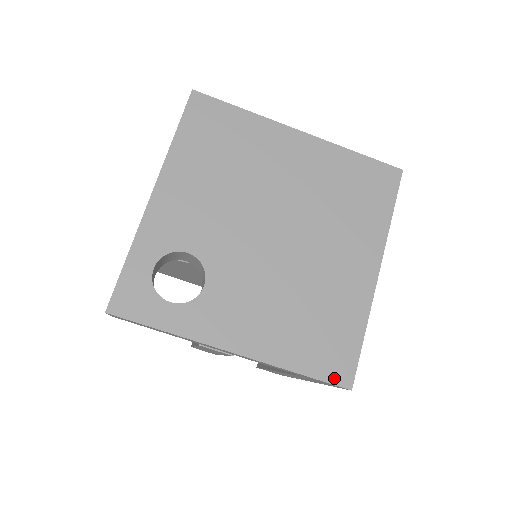
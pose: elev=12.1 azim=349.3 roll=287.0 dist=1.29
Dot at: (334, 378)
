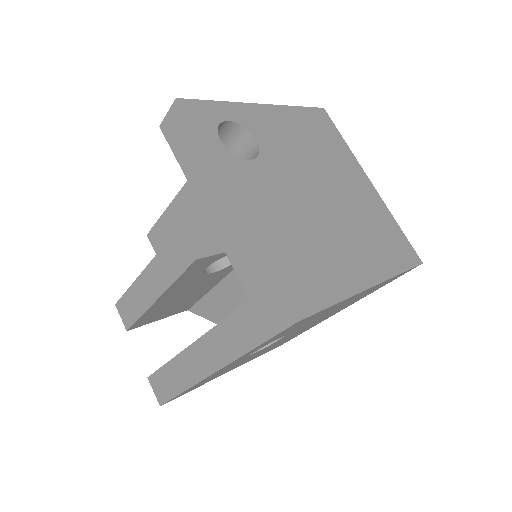
Dot at: (291, 299)
